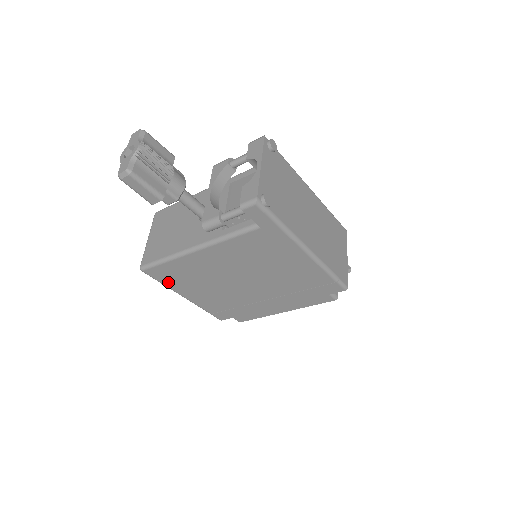
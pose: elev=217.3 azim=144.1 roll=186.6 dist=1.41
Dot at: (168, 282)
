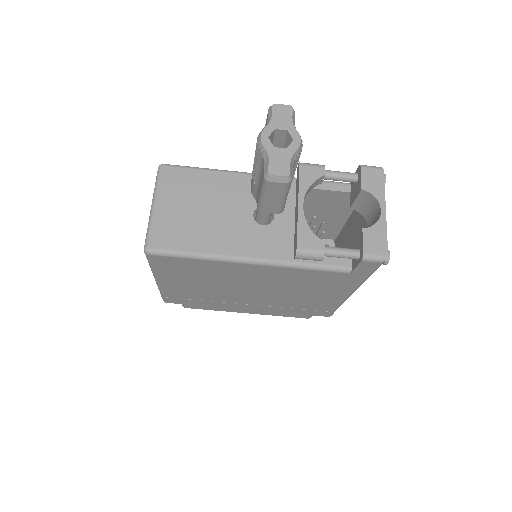
Dot at: (163, 269)
